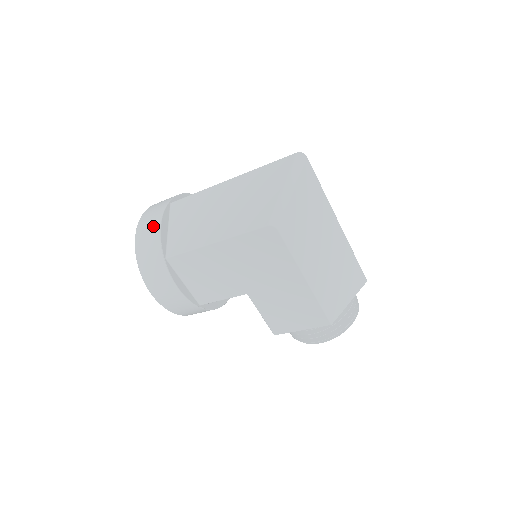
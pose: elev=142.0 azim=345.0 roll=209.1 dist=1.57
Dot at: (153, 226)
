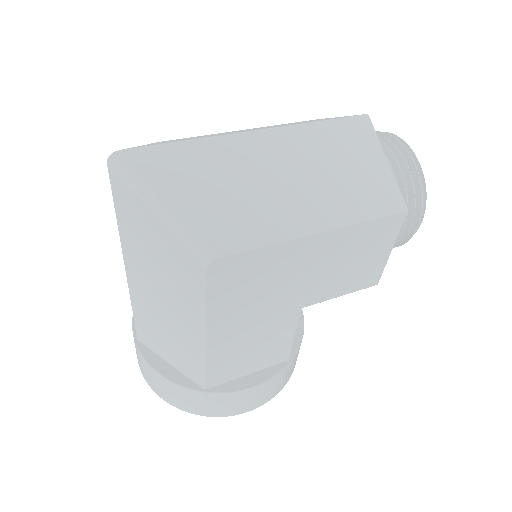
Dot at: (157, 380)
